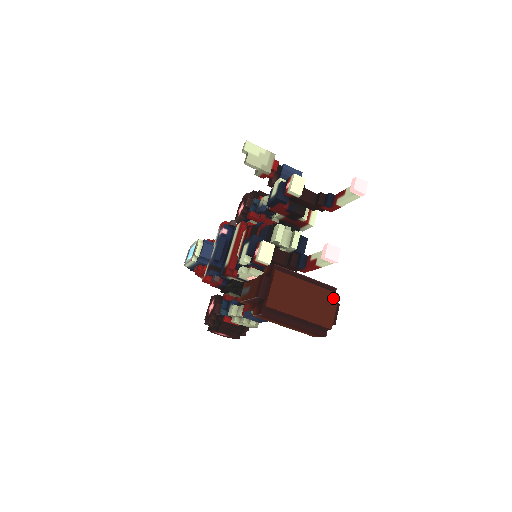
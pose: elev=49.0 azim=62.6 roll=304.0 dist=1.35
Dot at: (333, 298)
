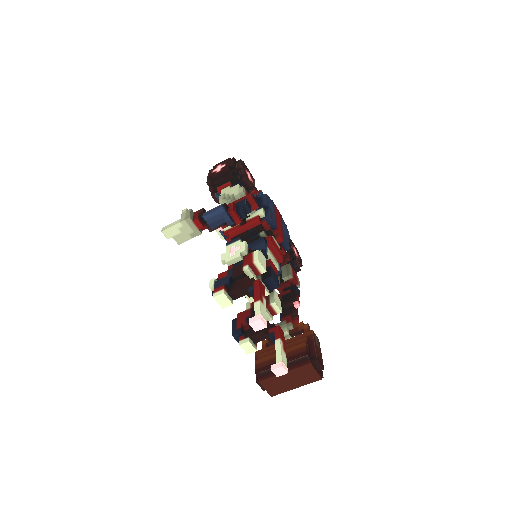
Dot at: (308, 367)
